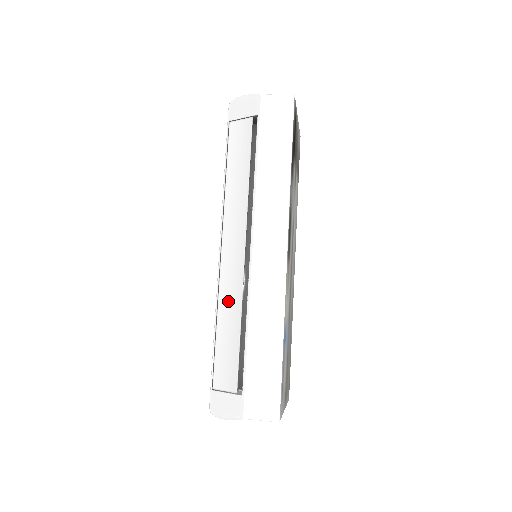
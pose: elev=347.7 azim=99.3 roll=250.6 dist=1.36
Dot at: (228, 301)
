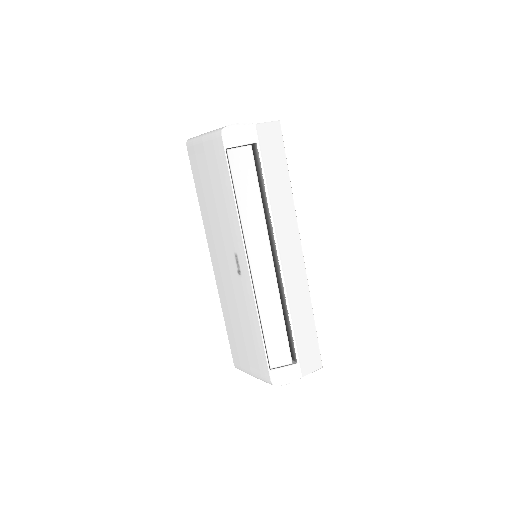
Dot at: (268, 302)
